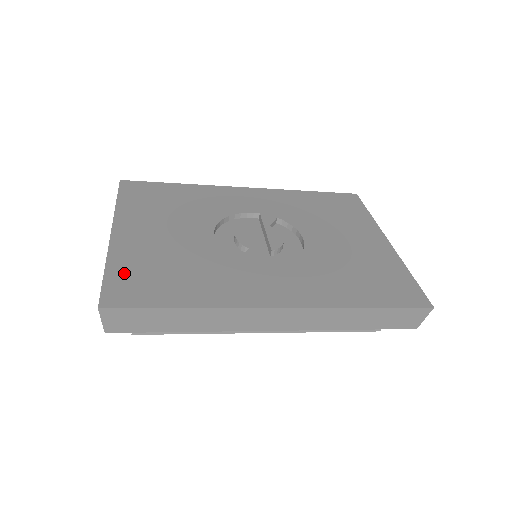
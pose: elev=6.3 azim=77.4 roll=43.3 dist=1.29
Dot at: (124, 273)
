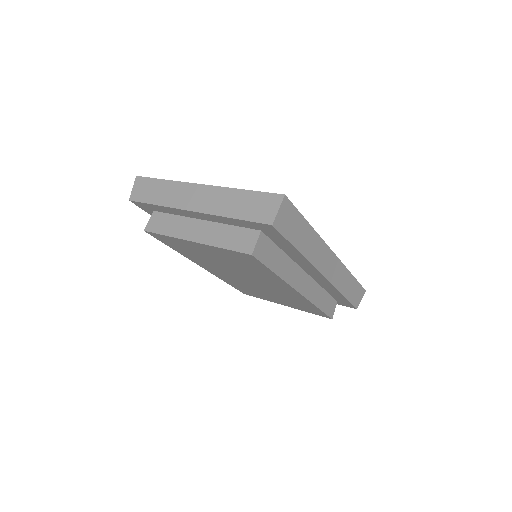
Dot at: occluded
